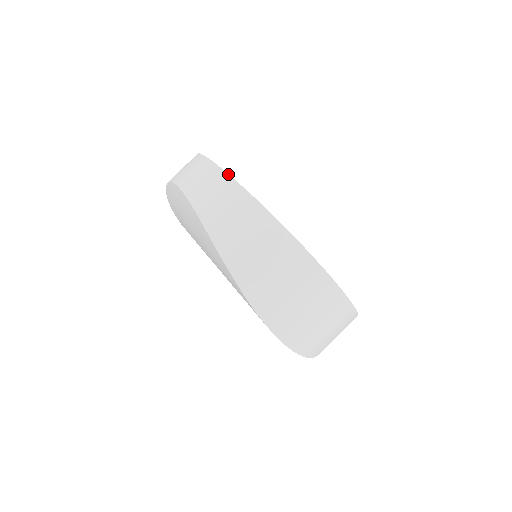
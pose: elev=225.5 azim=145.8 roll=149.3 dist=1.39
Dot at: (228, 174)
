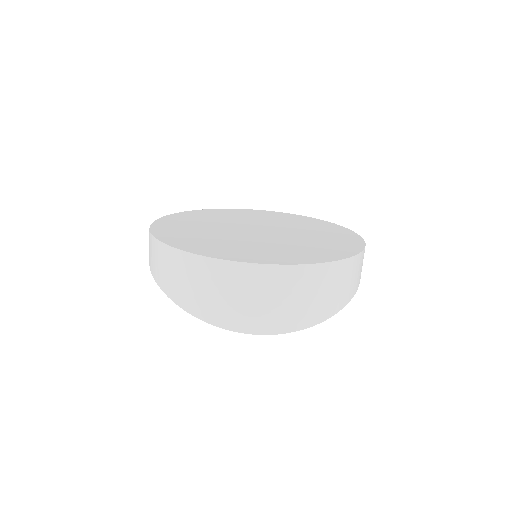
Dot at: (151, 234)
